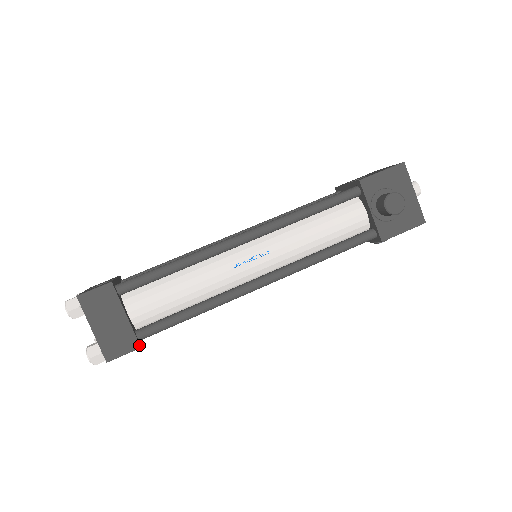
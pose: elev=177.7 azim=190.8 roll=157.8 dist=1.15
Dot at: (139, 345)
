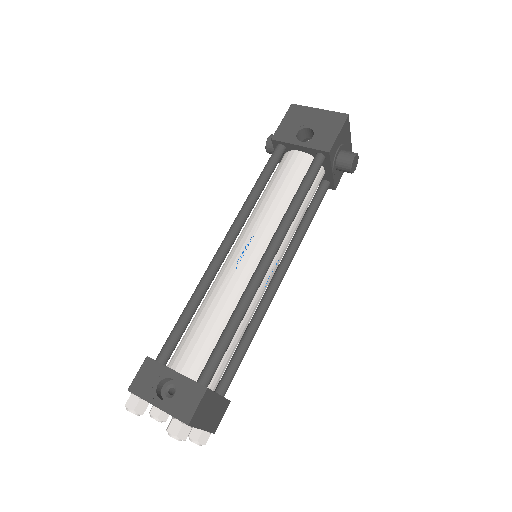
Dot at: (230, 401)
